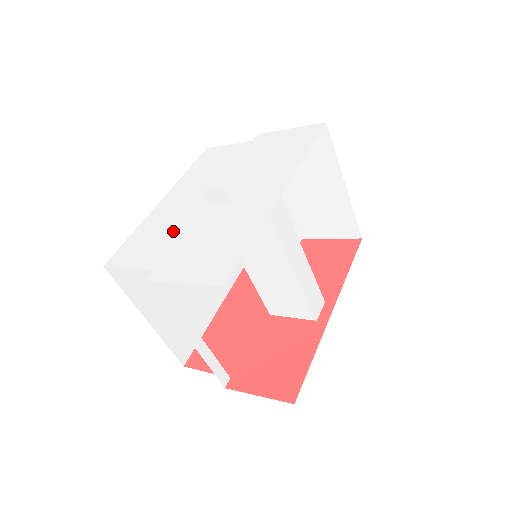
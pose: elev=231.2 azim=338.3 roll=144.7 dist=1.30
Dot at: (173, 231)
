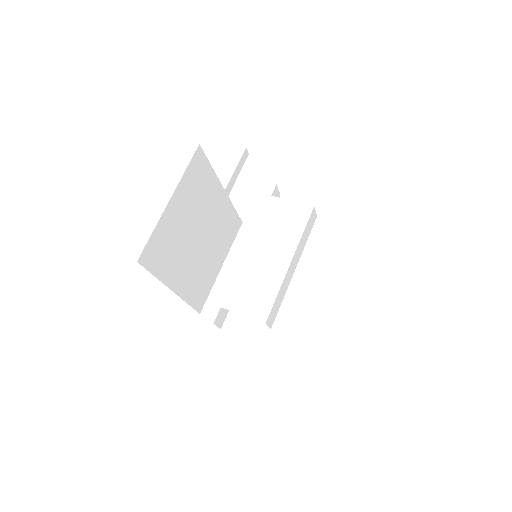
Dot at: occluded
